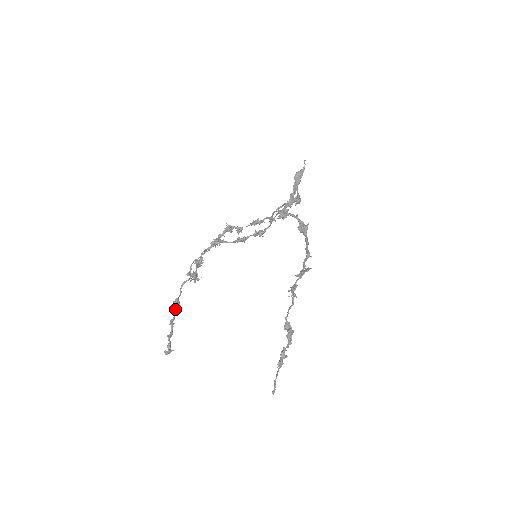
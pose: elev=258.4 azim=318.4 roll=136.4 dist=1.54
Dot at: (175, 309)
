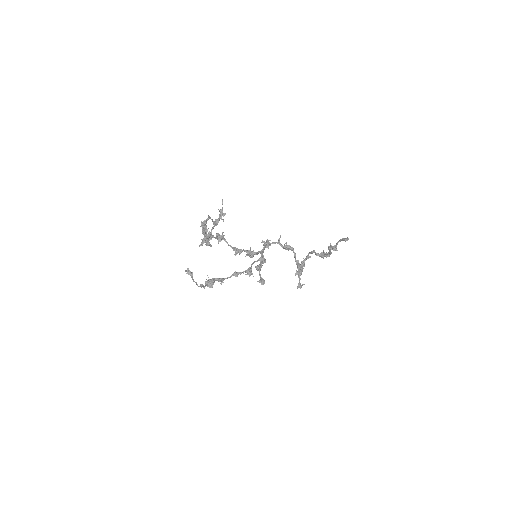
Dot at: occluded
